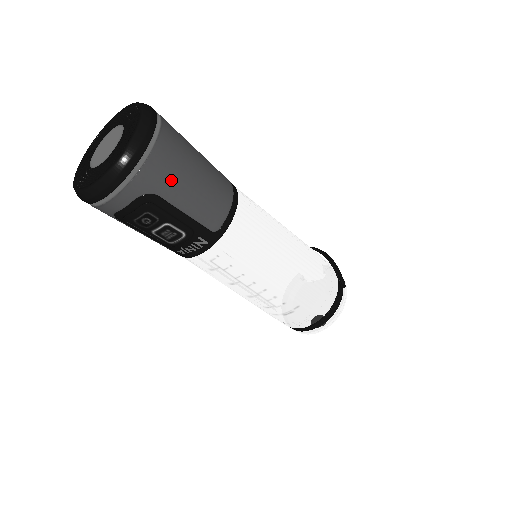
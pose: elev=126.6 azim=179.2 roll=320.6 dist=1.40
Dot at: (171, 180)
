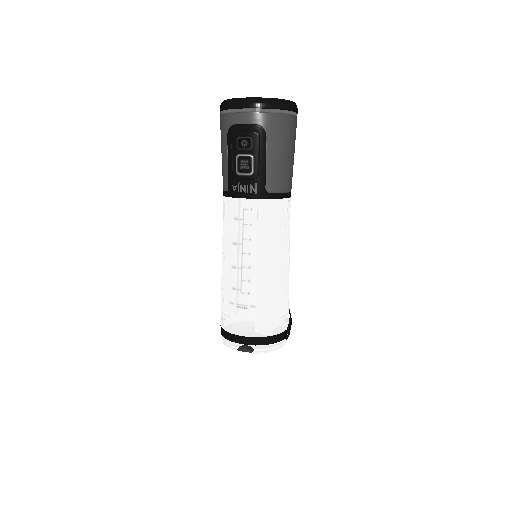
Dot at: (279, 137)
